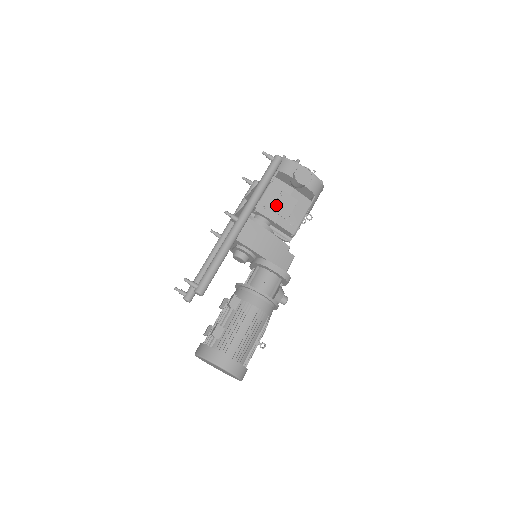
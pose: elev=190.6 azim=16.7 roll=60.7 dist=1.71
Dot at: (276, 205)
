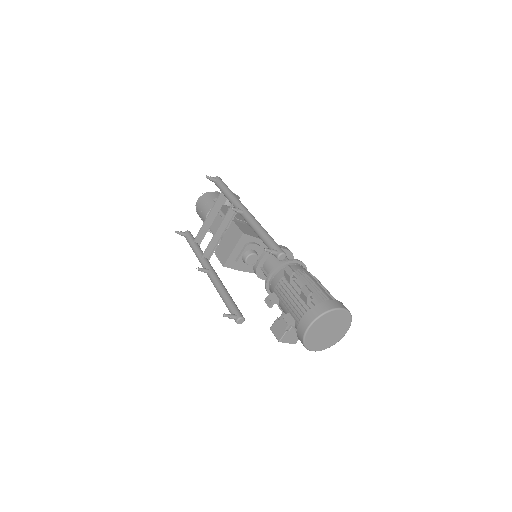
Dot at: (236, 216)
